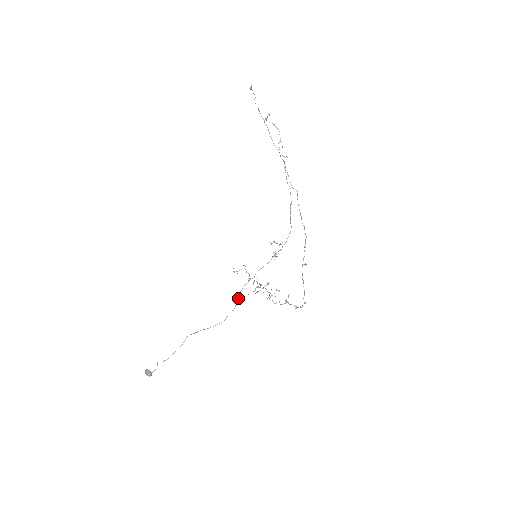
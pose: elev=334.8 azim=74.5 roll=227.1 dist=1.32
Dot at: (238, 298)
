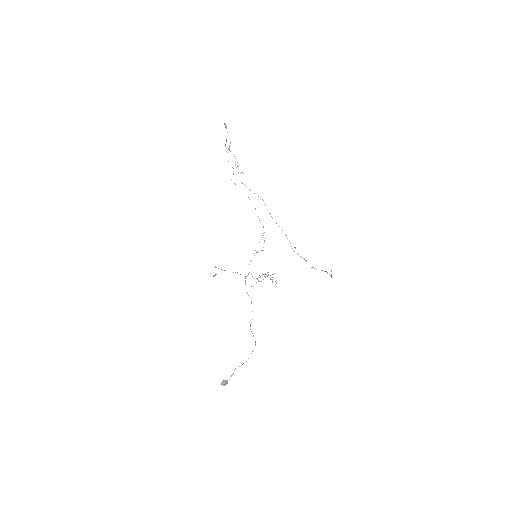
Dot at: (247, 293)
